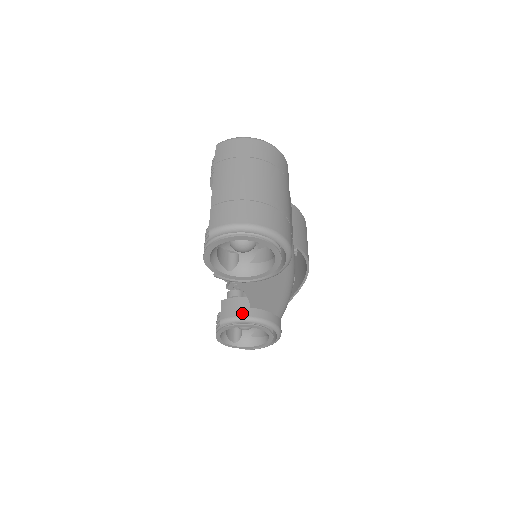
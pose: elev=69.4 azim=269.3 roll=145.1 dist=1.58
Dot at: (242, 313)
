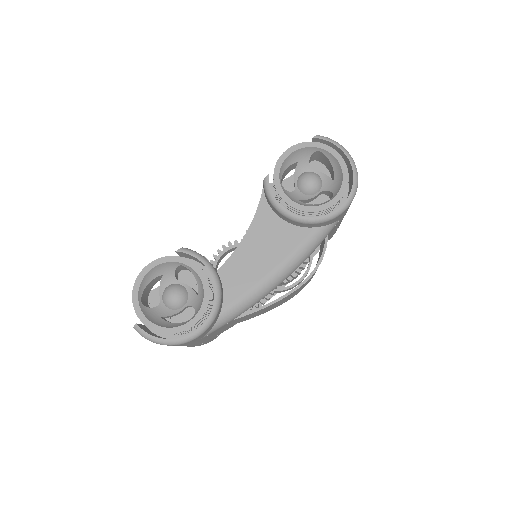
Dot at: occluded
